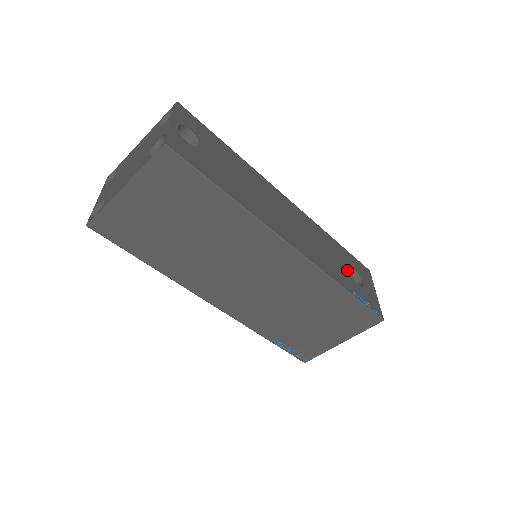
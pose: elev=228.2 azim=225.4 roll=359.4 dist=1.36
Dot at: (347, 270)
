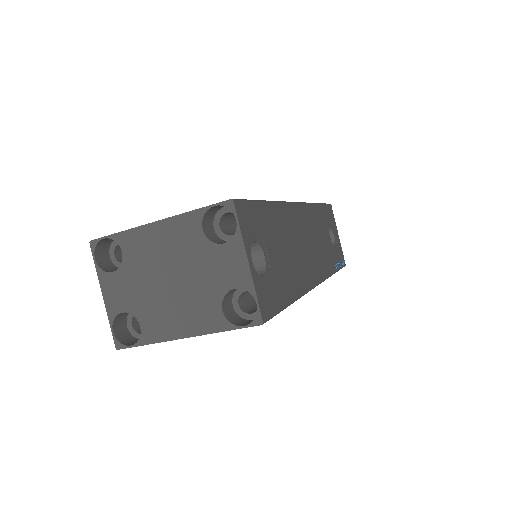
Dot at: (329, 239)
